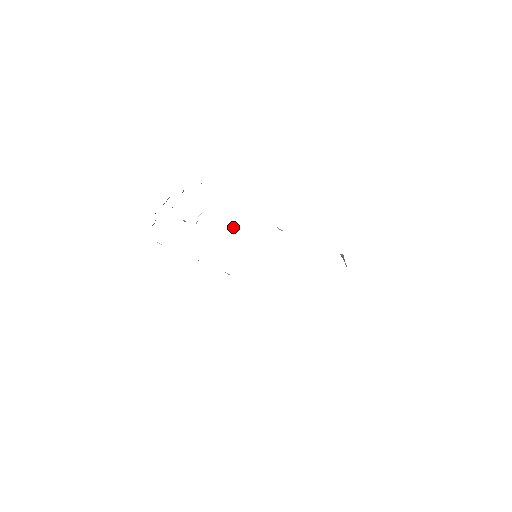
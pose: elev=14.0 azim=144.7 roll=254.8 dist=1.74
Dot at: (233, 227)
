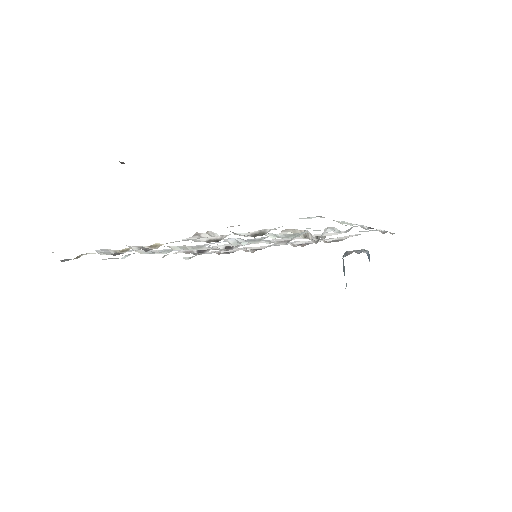
Dot at: (244, 241)
